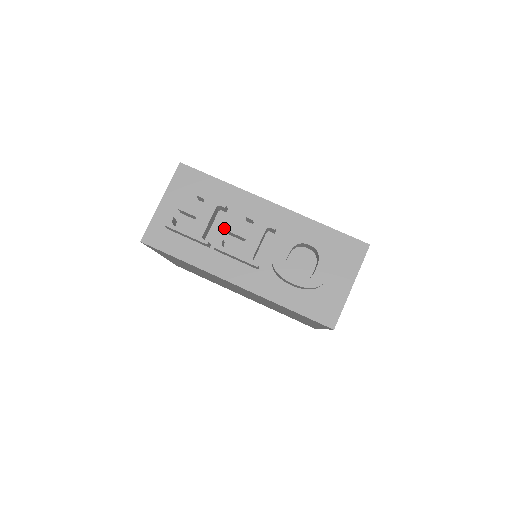
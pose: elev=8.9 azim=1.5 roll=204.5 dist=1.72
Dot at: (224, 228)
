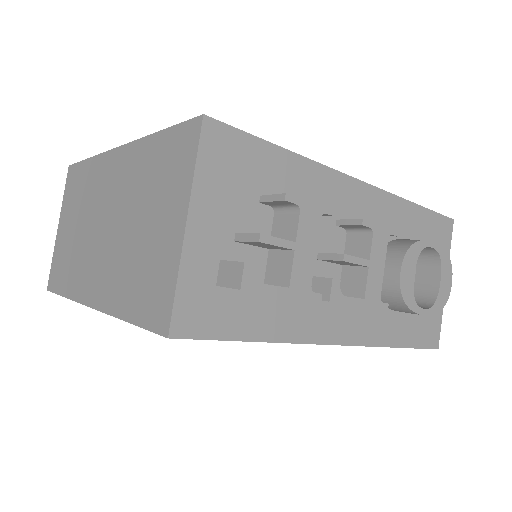
Dot at: occluded
